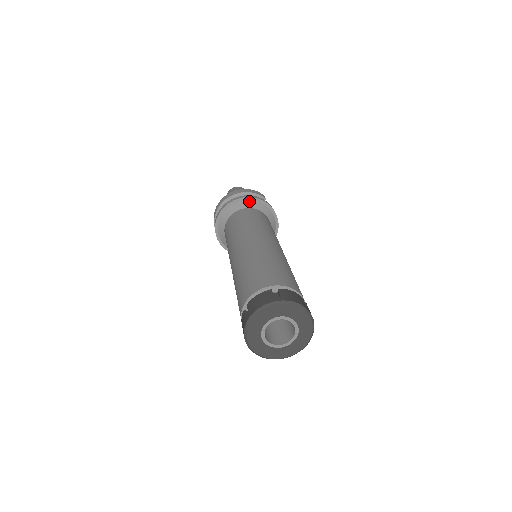
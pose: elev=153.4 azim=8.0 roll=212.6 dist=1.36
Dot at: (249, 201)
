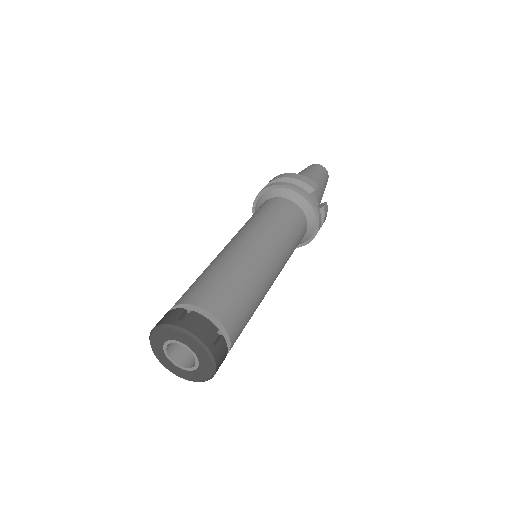
Dot at: (287, 190)
